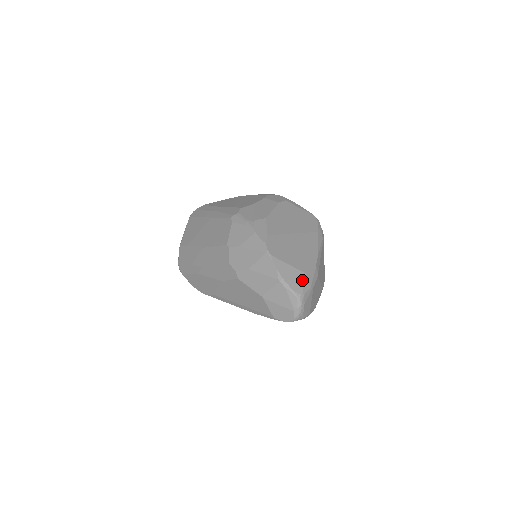
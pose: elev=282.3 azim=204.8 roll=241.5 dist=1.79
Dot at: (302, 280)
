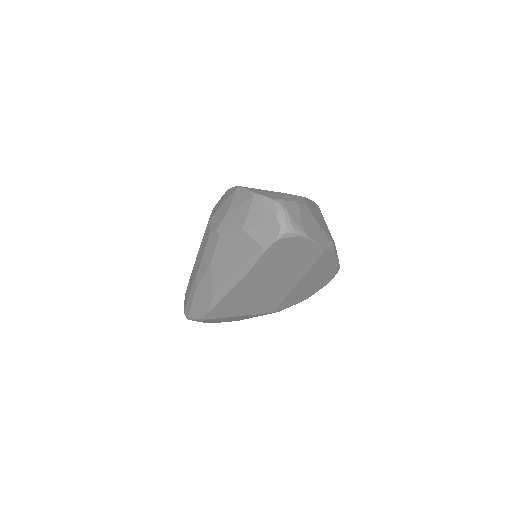
Dot at: (280, 195)
